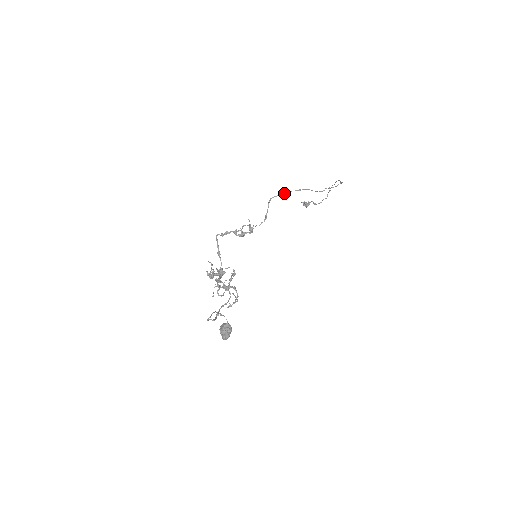
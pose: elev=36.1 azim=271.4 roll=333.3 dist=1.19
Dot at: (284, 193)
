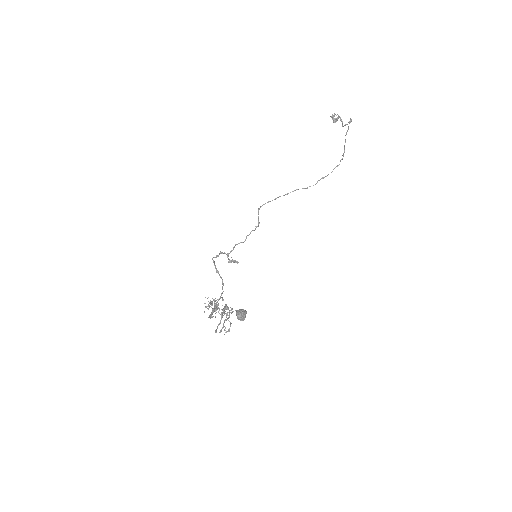
Dot at: occluded
